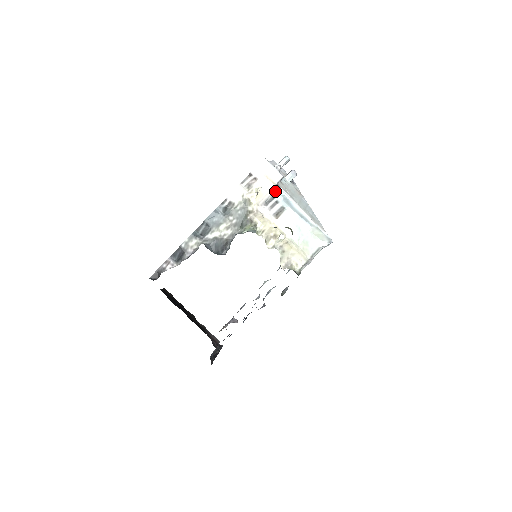
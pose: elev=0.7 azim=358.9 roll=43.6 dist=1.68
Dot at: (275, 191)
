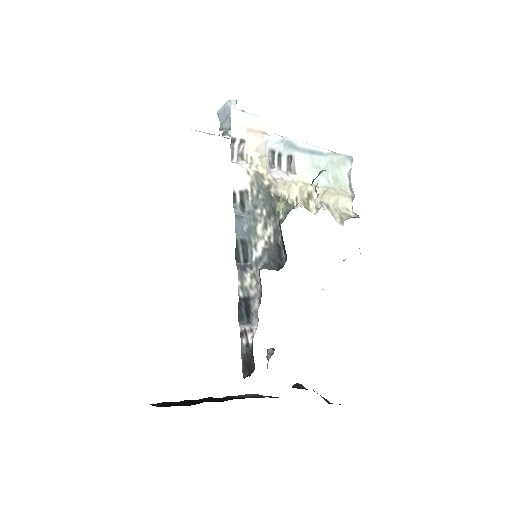
Dot at: (271, 142)
